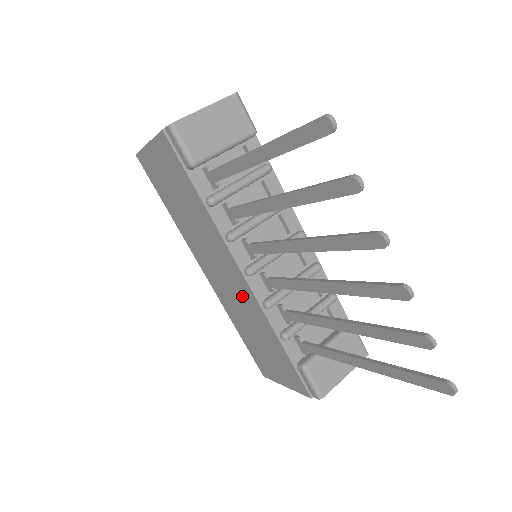
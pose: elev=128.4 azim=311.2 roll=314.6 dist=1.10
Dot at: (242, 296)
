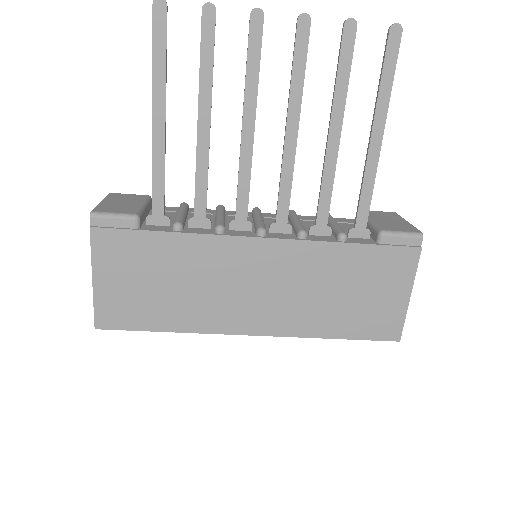
Dot at: (287, 269)
